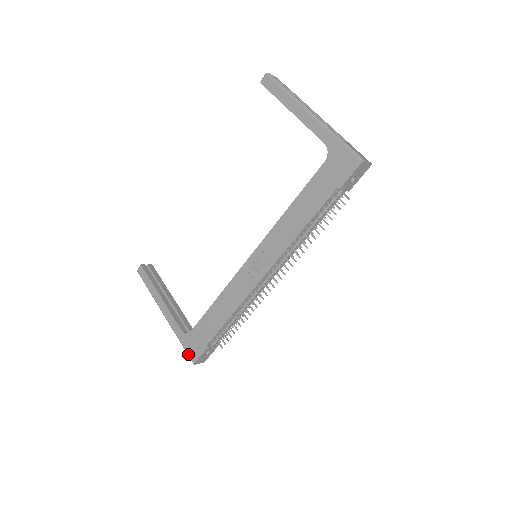
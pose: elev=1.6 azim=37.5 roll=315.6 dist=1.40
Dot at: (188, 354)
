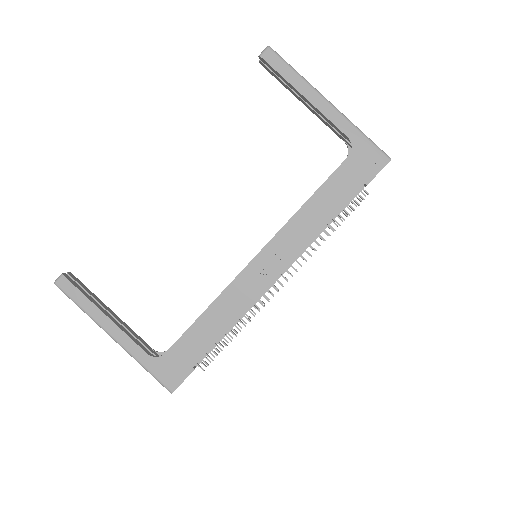
Dot at: (162, 382)
